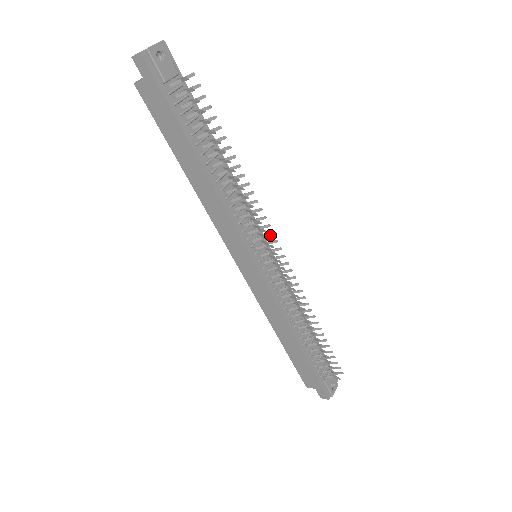
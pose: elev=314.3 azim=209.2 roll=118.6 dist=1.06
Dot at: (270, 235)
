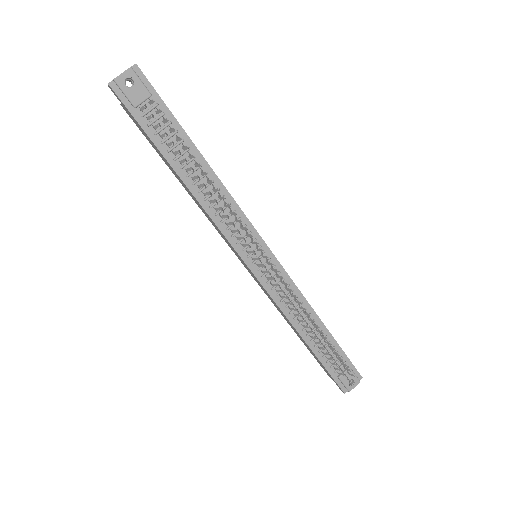
Dot at: occluded
